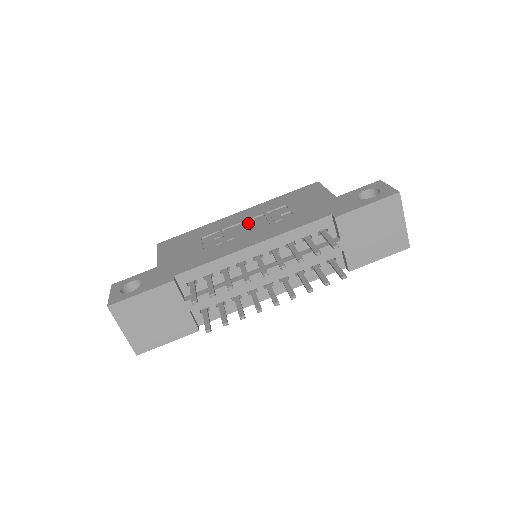
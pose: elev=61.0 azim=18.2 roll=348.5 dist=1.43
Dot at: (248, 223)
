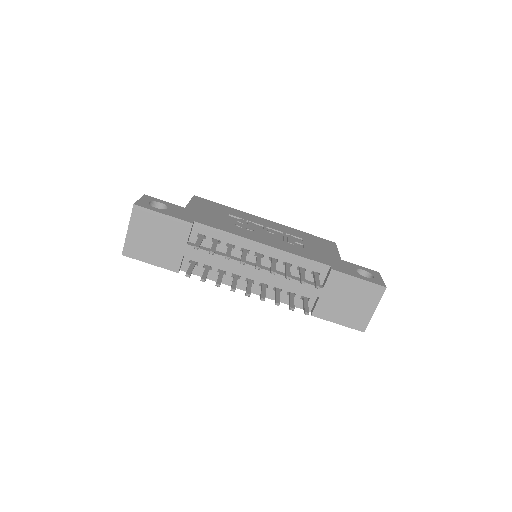
Dot at: (269, 230)
